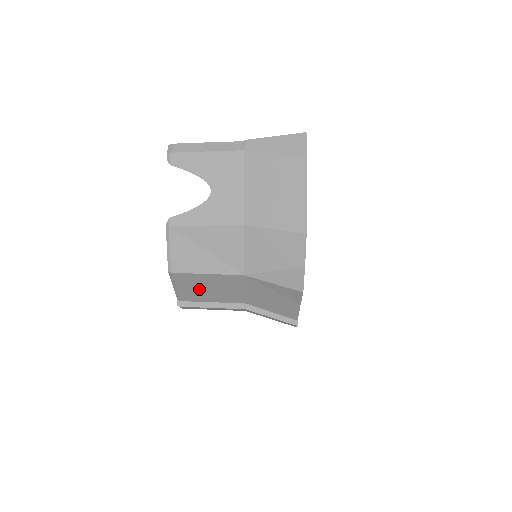
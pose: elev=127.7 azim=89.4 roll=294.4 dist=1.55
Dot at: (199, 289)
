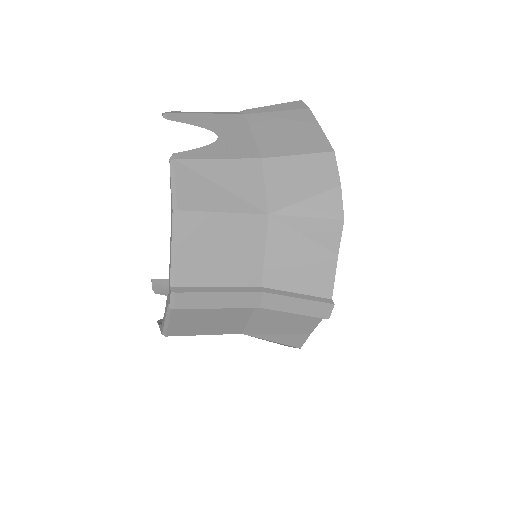
Dot at: (207, 252)
